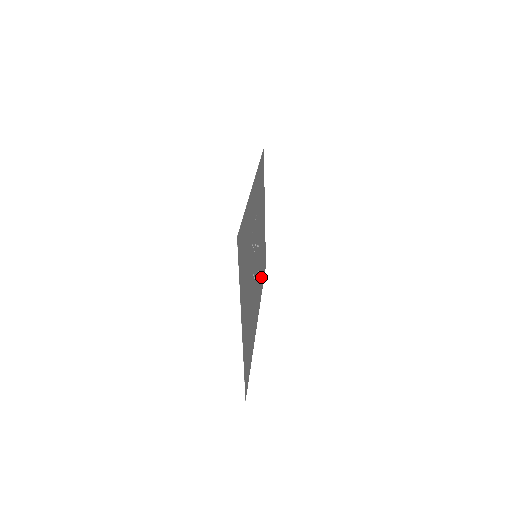
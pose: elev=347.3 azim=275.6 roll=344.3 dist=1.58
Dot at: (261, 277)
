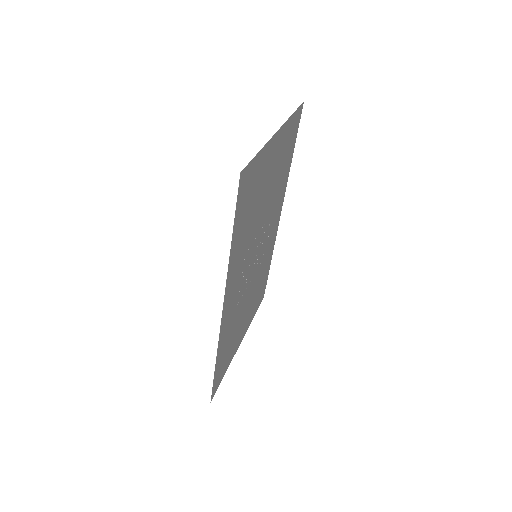
Dot at: (283, 178)
